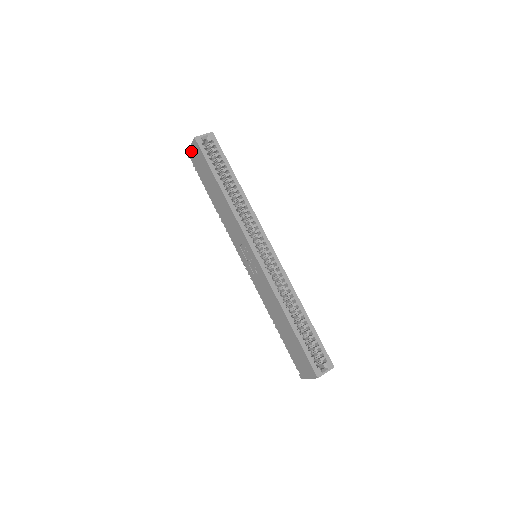
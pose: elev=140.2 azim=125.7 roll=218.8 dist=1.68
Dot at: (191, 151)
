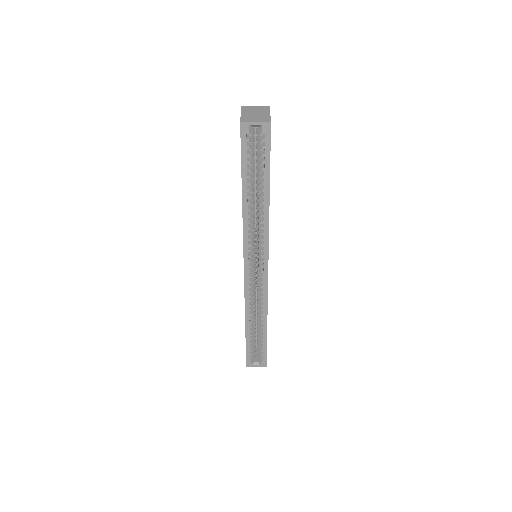
Dot at: occluded
